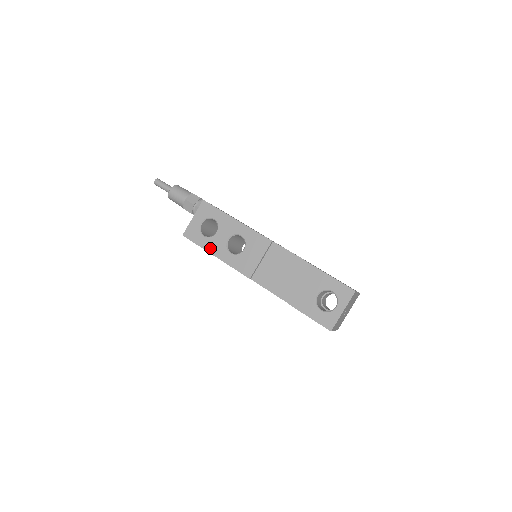
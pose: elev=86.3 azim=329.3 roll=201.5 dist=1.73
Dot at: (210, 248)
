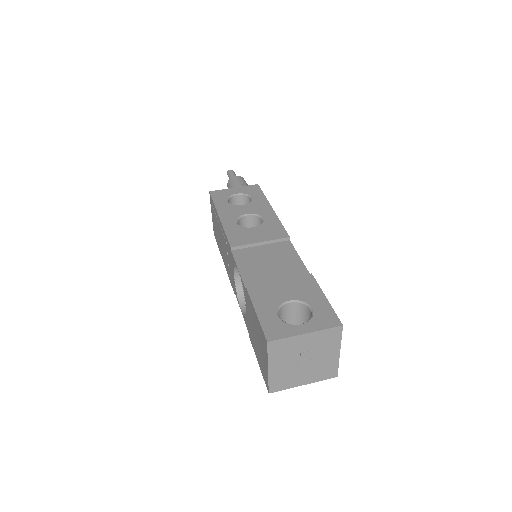
Dot at: (222, 210)
